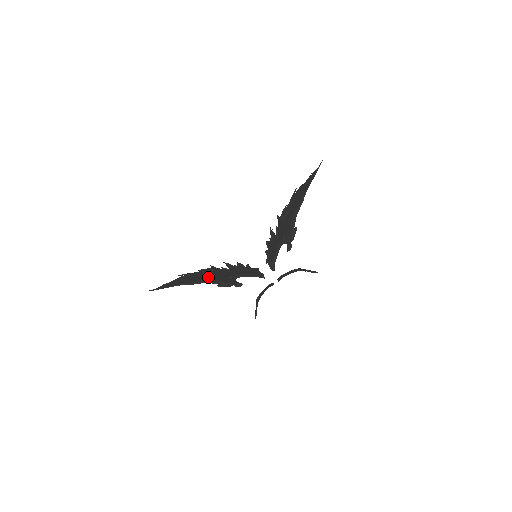
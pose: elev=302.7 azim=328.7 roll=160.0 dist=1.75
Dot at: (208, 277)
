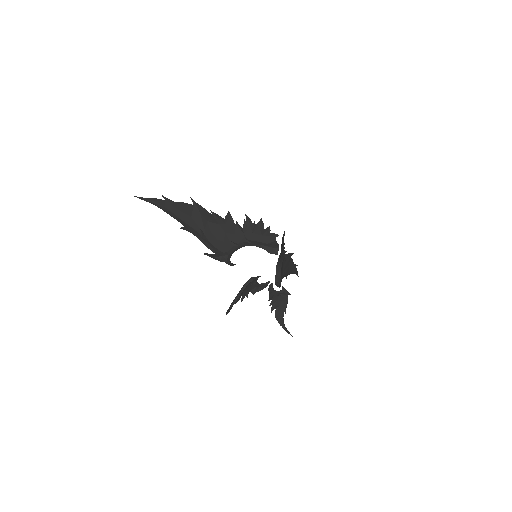
Dot at: (208, 231)
